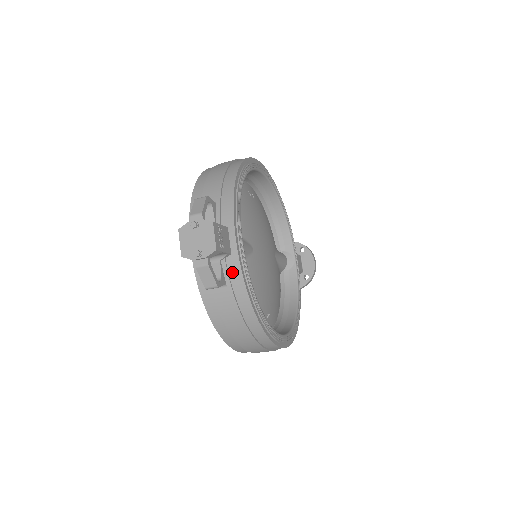
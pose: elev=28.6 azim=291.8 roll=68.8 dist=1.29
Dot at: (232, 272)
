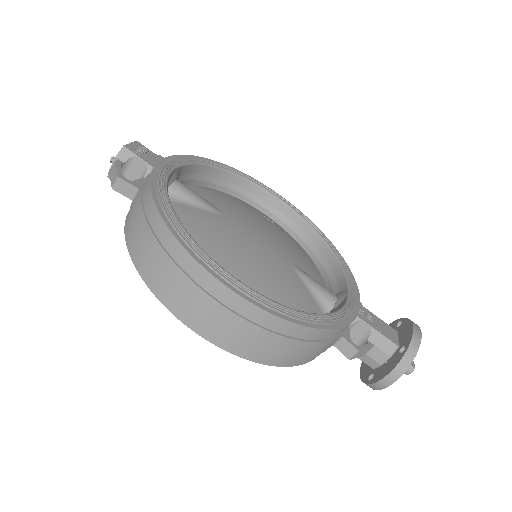
Dot at: occluded
